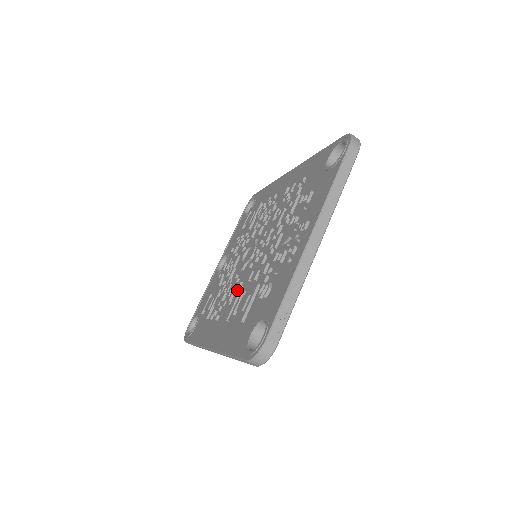
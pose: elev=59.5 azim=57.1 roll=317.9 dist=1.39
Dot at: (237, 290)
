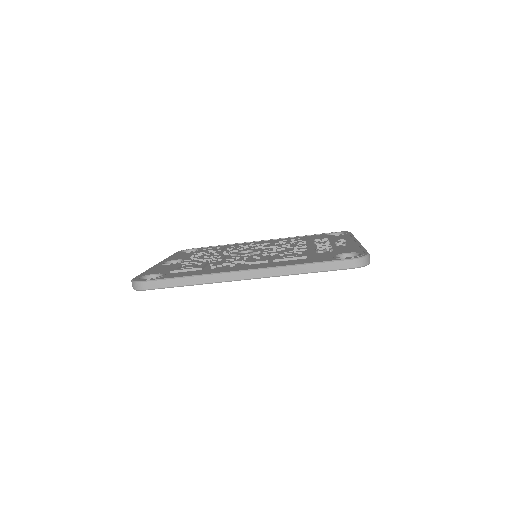
Dot at: (261, 256)
